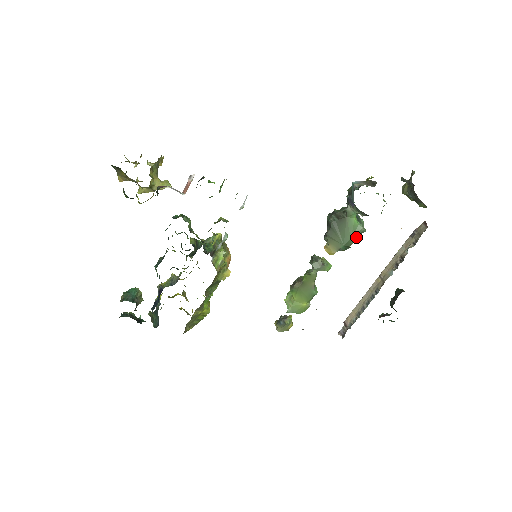
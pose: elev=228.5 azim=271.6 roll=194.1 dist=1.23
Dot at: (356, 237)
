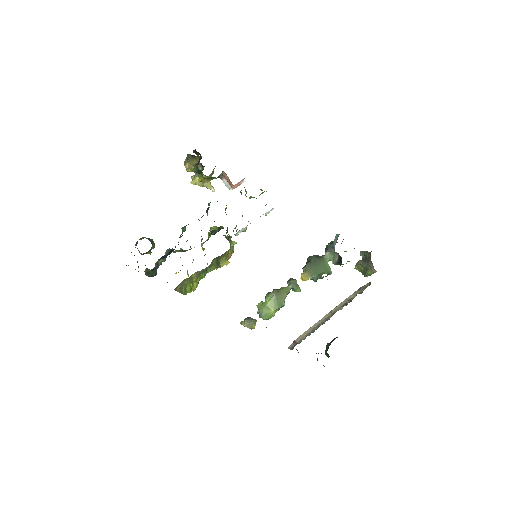
Dot at: (326, 273)
